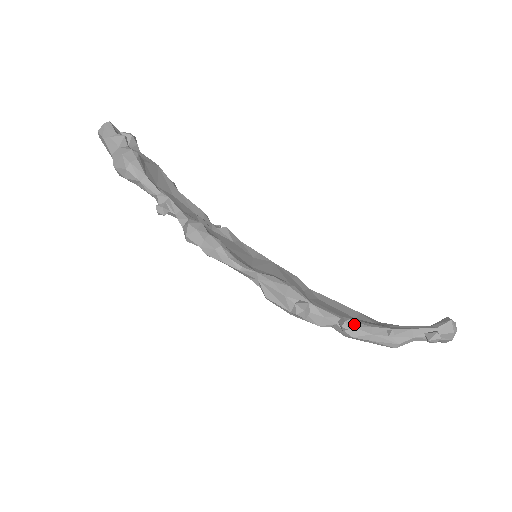
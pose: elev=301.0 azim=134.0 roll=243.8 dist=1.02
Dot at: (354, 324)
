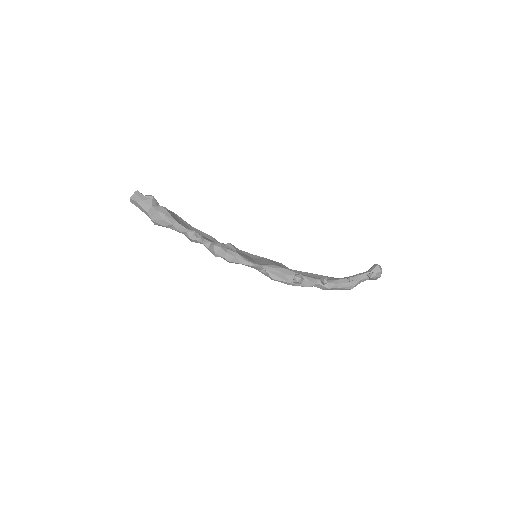
Dot at: occluded
